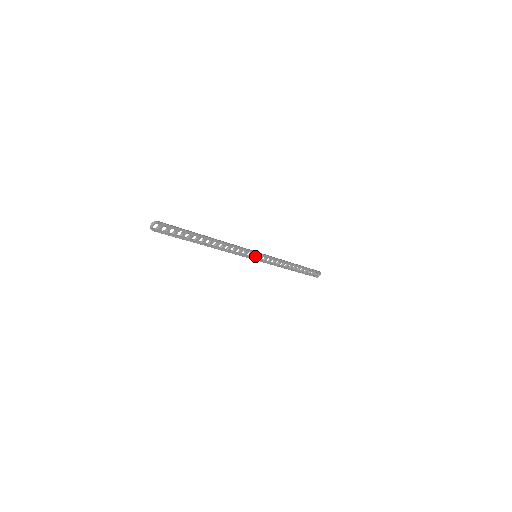
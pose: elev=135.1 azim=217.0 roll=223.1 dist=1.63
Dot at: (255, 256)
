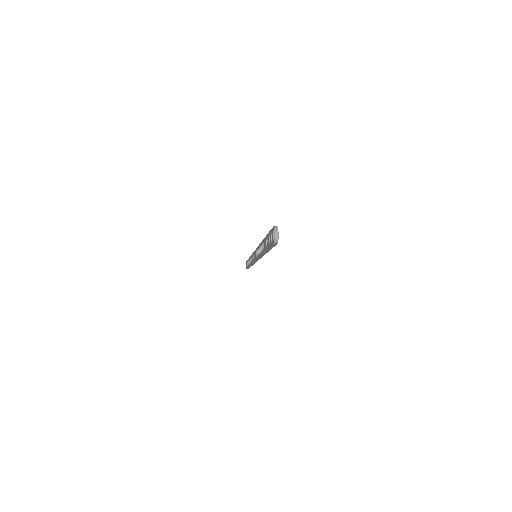
Dot at: occluded
